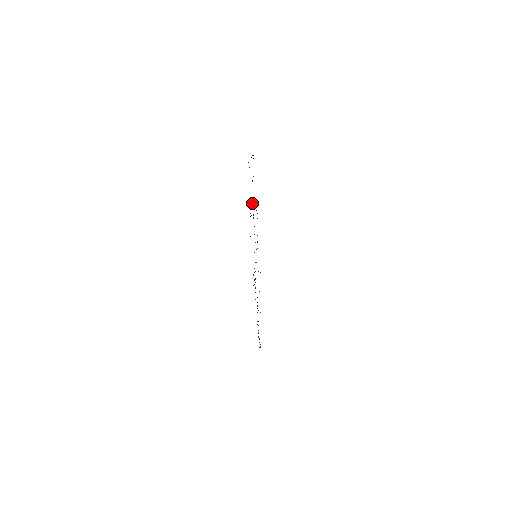
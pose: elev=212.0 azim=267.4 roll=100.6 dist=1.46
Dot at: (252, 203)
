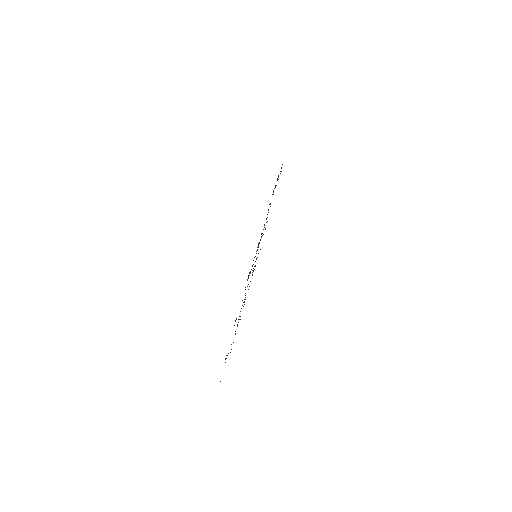
Dot at: occluded
